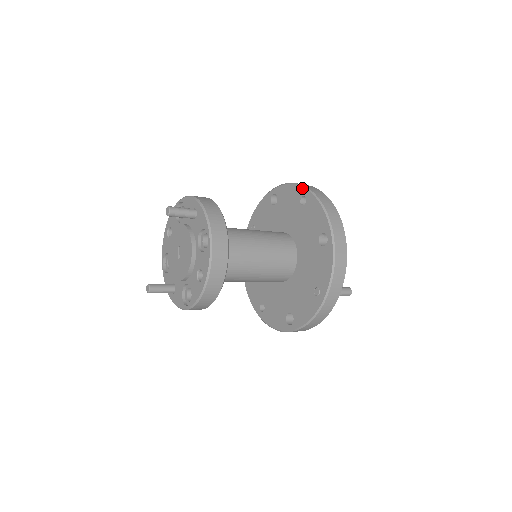
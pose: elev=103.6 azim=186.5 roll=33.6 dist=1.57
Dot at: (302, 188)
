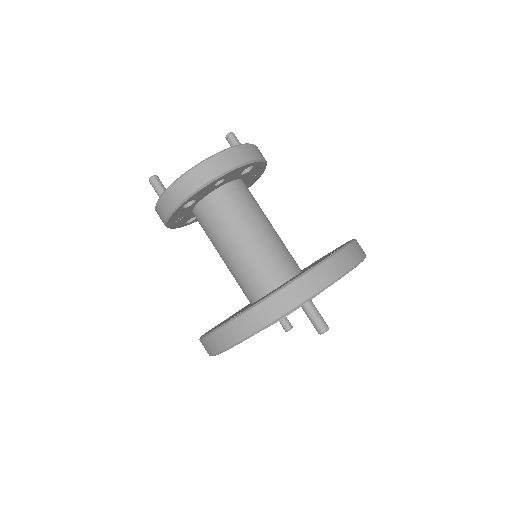
Dot at: occluded
